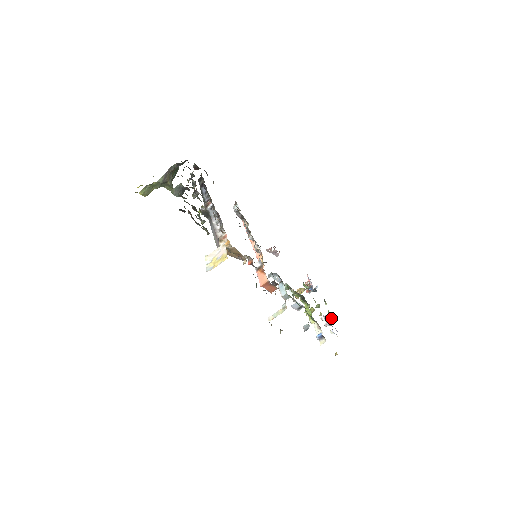
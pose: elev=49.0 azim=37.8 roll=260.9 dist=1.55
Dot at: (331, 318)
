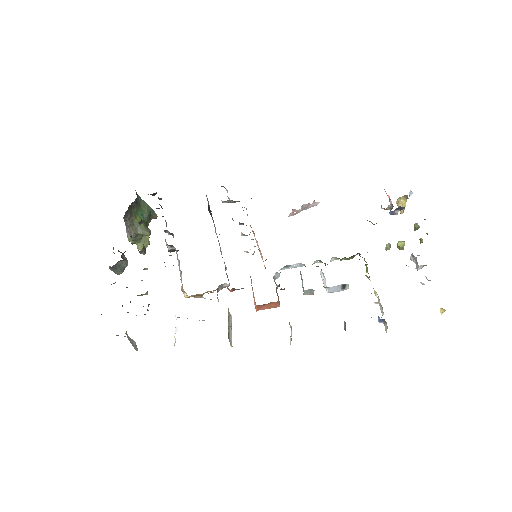
Dot at: occluded
